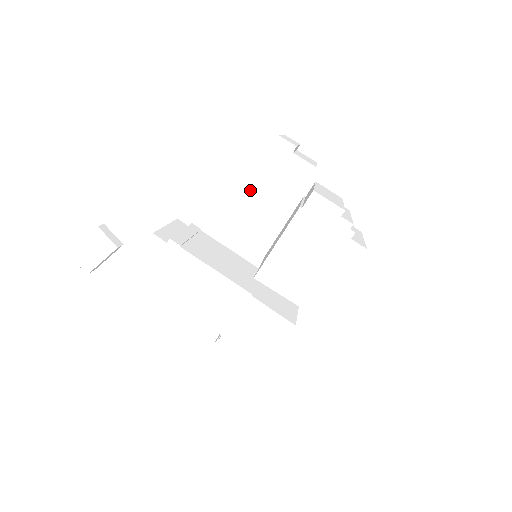
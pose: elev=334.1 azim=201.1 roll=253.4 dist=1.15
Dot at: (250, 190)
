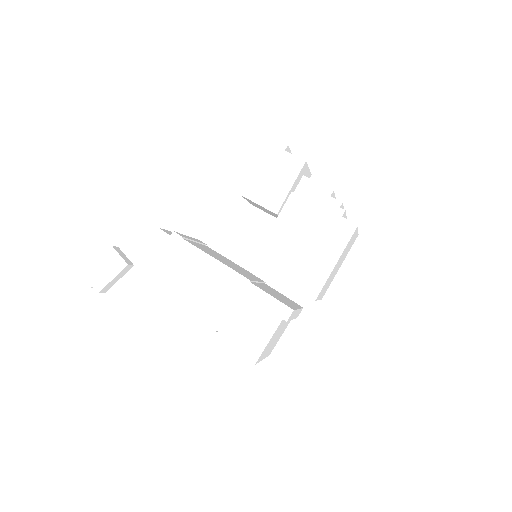
Dot at: (248, 187)
